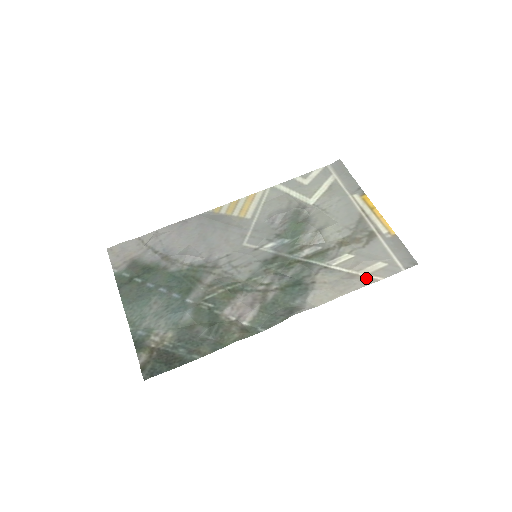
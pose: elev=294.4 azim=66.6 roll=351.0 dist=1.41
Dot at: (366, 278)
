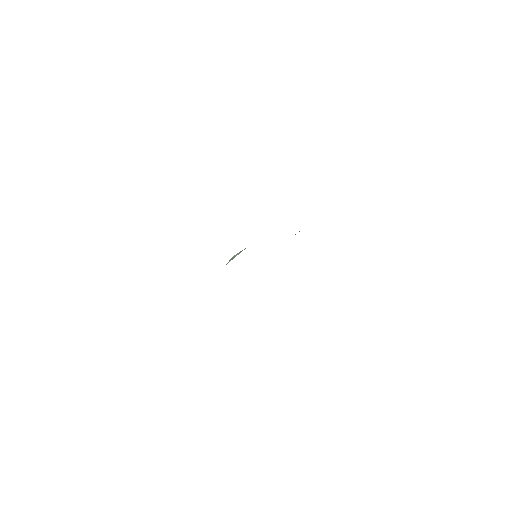
Dot at: occluded
